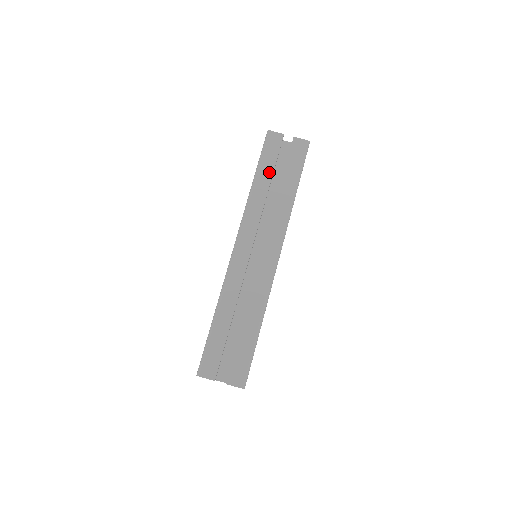
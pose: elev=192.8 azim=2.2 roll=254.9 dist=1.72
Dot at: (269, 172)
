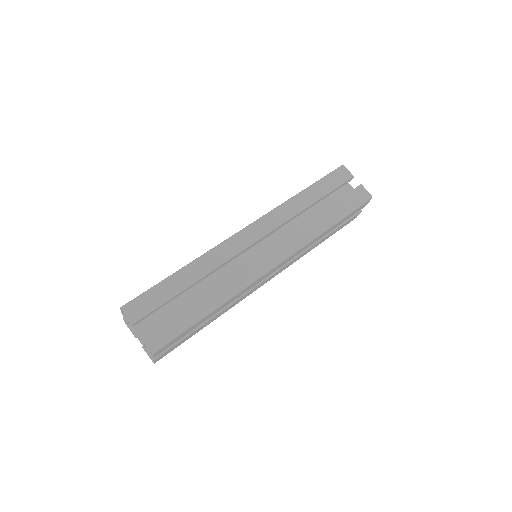
Dot at: (320, 194)
